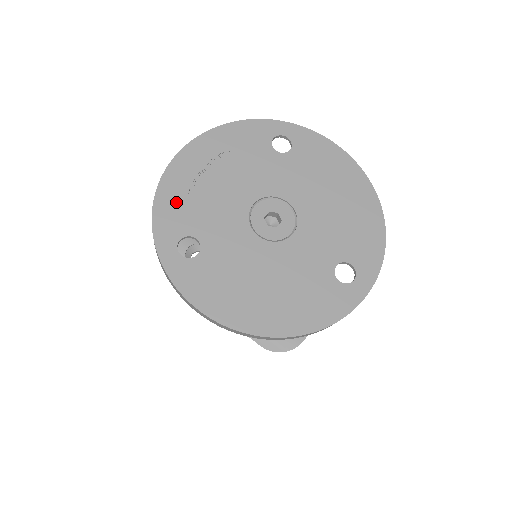
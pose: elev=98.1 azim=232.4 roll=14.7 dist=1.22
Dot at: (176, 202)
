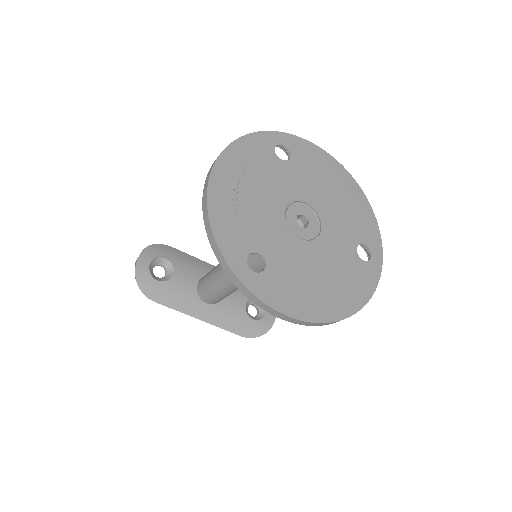
Dot at: (229, 223)
